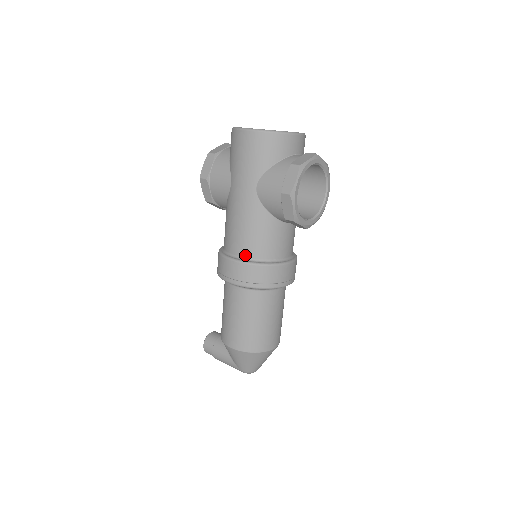
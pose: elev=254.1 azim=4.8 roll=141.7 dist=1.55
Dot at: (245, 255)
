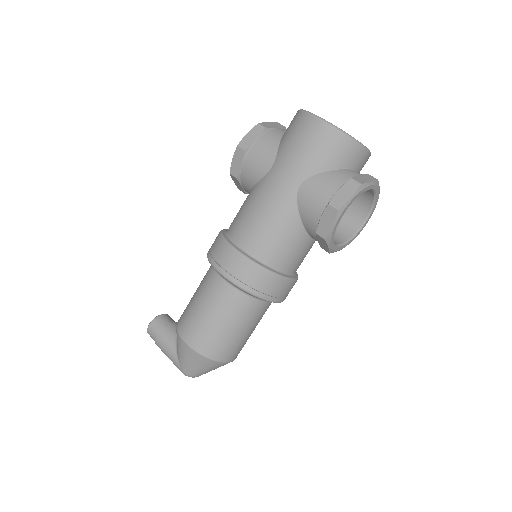
Dot at: (252, 251)
